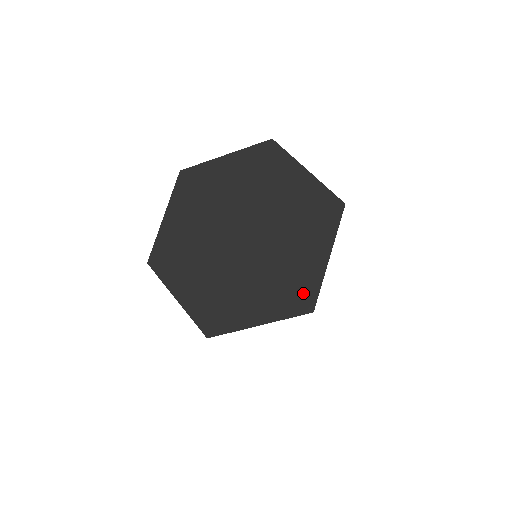
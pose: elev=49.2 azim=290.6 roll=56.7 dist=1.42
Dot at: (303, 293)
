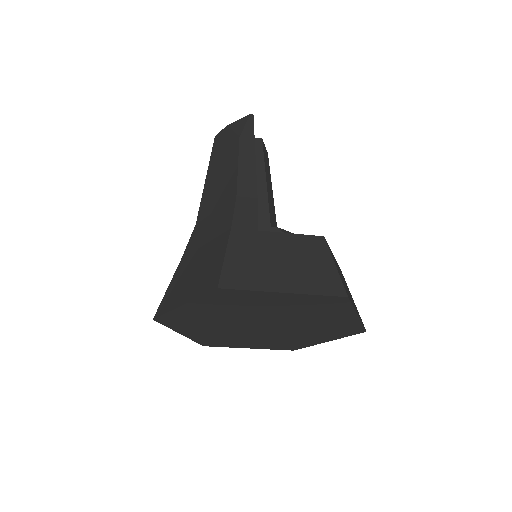
Dot at: (293, 347)
